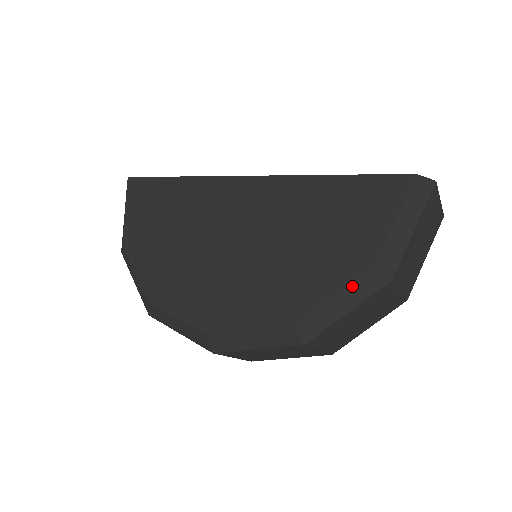
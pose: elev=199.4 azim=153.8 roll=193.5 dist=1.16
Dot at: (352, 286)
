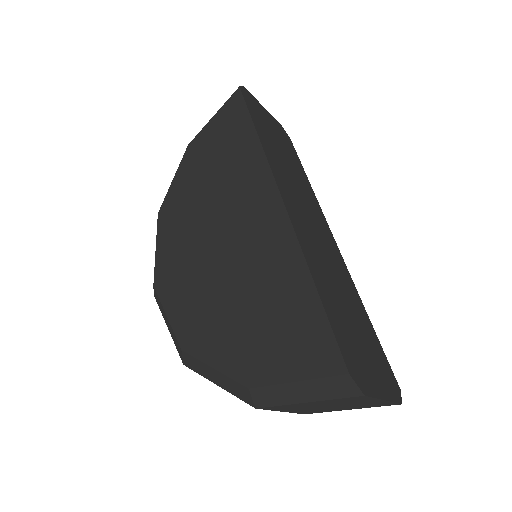
Dot at: (227, 378)
